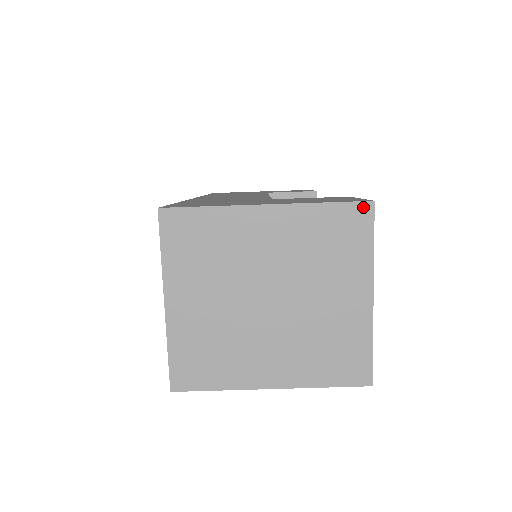
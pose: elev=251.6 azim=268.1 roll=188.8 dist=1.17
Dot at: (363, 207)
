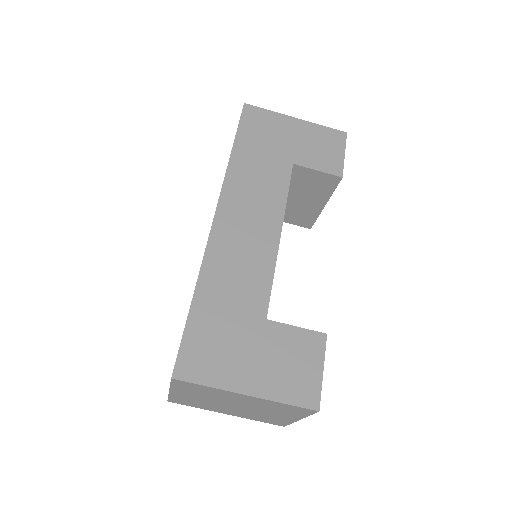
Dot at: (311, 410)
